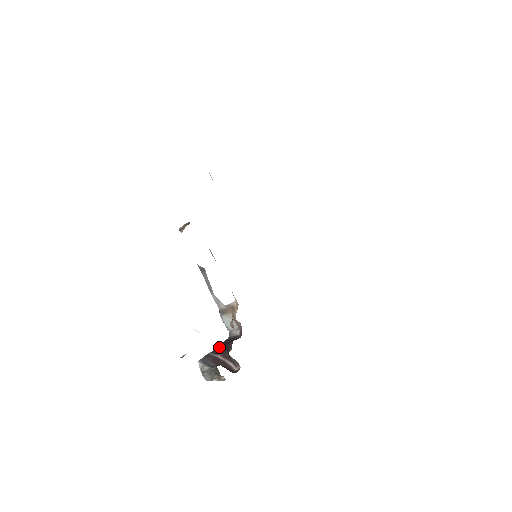
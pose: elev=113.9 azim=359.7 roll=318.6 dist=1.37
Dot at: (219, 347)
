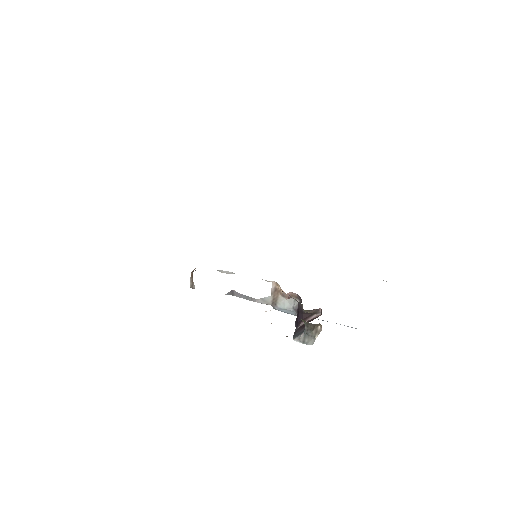
Dot at: (296, 322)
